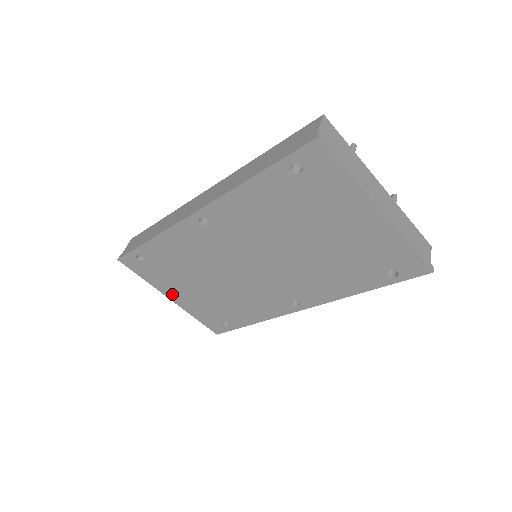
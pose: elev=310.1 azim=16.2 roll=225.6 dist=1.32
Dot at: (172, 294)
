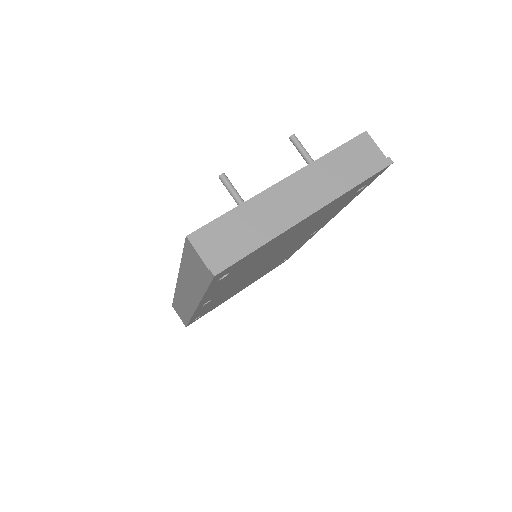
Dot at: occluded
